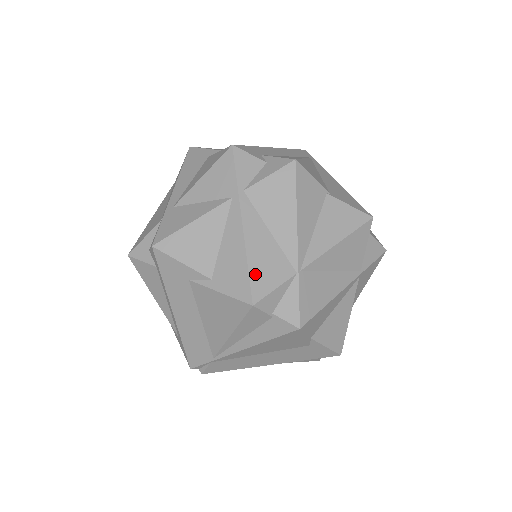
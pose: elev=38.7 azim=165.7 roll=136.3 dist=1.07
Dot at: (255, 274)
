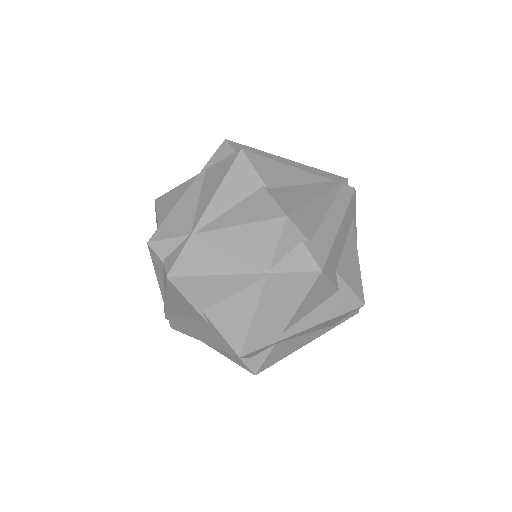
Dot at: (166, 224)
